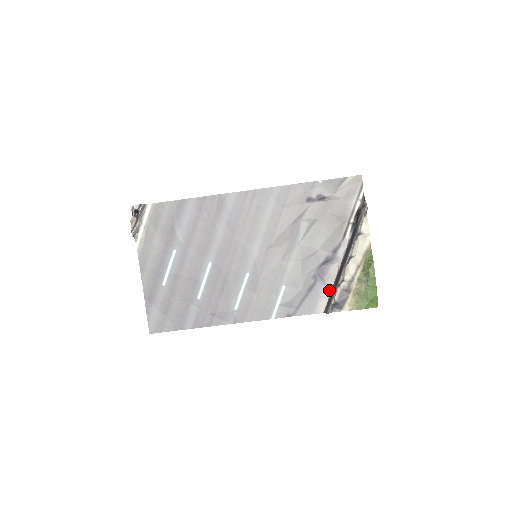
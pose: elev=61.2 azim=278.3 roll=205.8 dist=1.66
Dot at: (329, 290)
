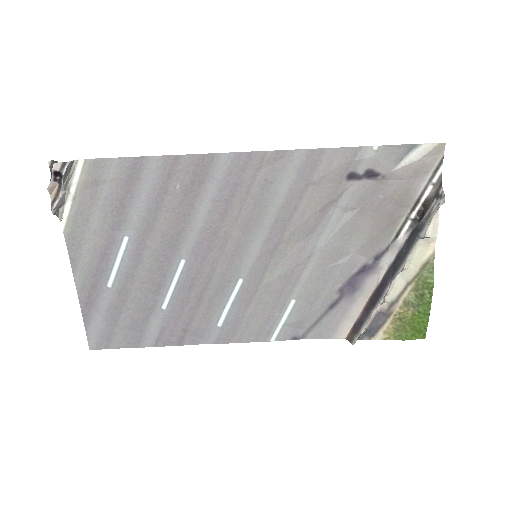
Dot at: (359, 310)
